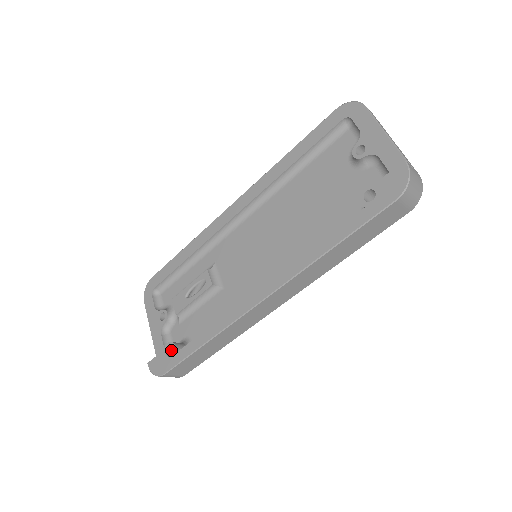
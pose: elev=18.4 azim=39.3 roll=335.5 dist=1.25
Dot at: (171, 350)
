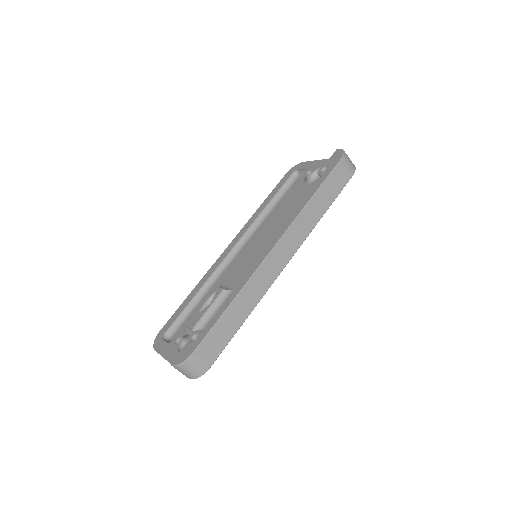
Dot at: occluded
